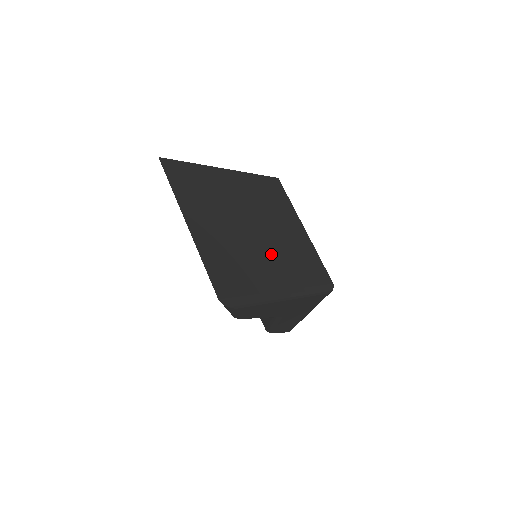
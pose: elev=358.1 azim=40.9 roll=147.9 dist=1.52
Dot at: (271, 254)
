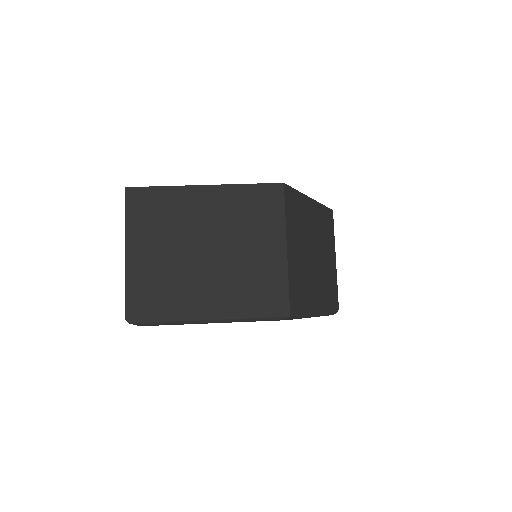
Dot at: (212, 279)
